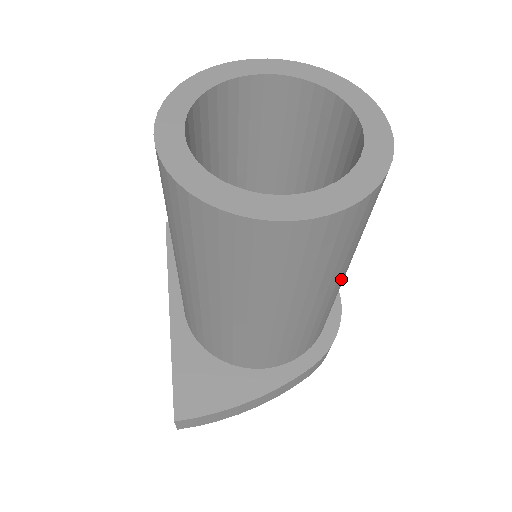
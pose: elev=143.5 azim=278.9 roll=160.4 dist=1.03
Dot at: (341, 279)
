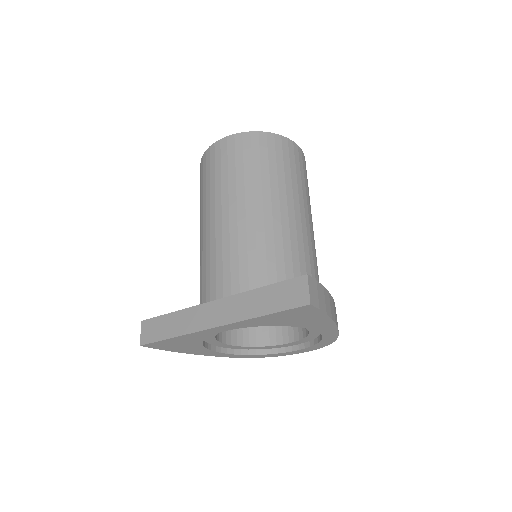
Dot at: occluded
